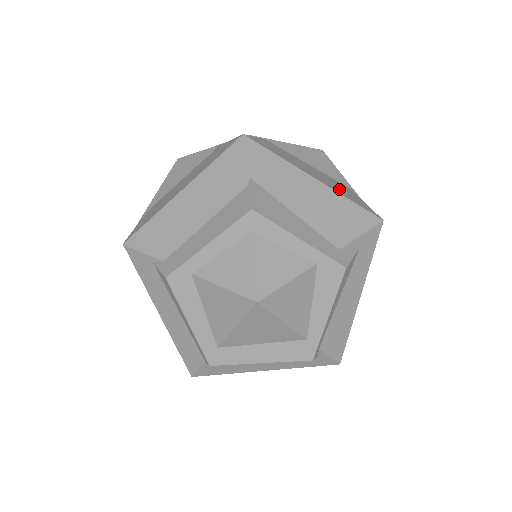
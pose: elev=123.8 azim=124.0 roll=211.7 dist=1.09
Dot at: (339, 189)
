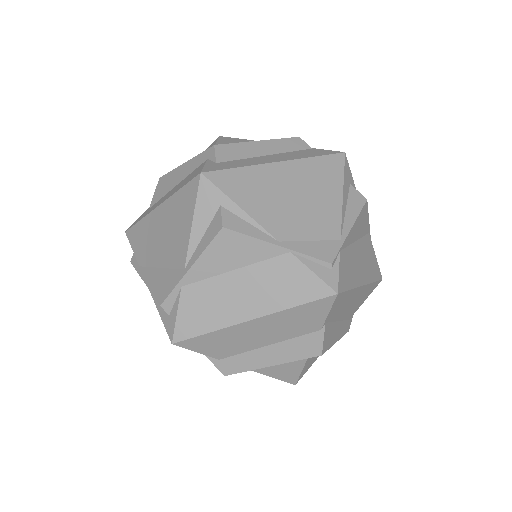
Dot at: (369, 267)
